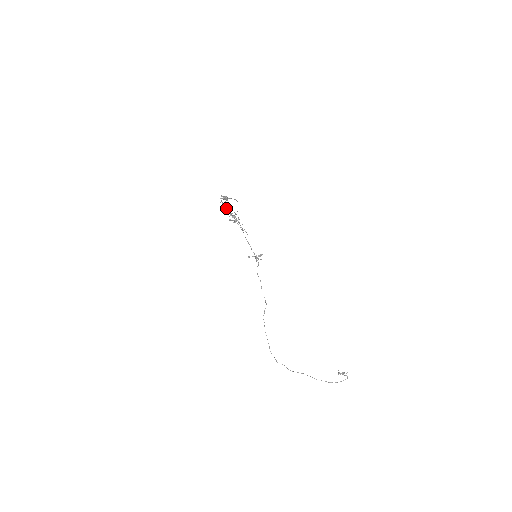
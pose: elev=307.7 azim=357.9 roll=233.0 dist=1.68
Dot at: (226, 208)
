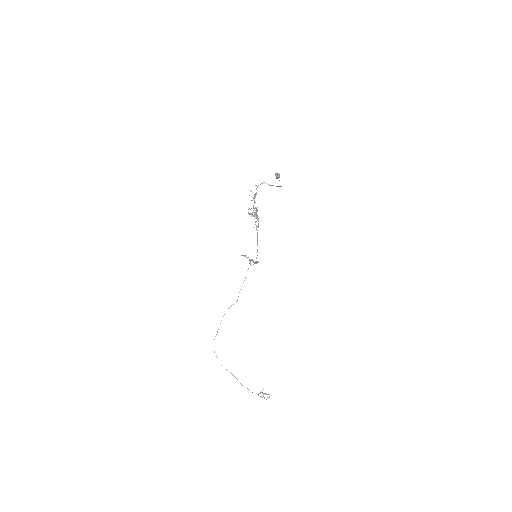
Dot at: (252, 200)
